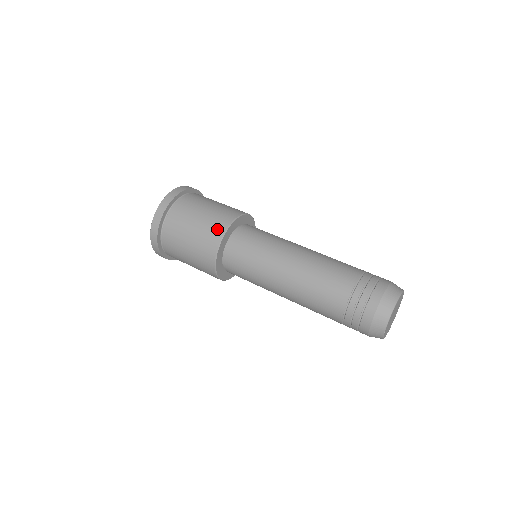
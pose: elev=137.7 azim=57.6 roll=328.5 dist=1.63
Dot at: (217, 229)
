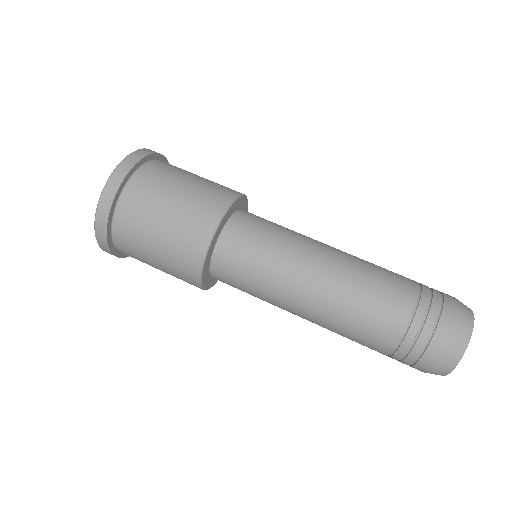
Dot at: (214, 204)
